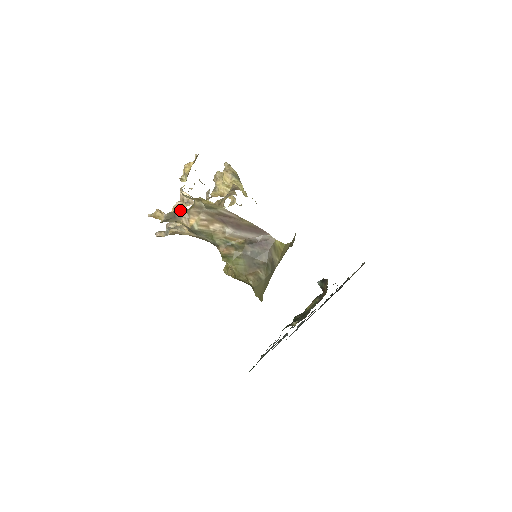
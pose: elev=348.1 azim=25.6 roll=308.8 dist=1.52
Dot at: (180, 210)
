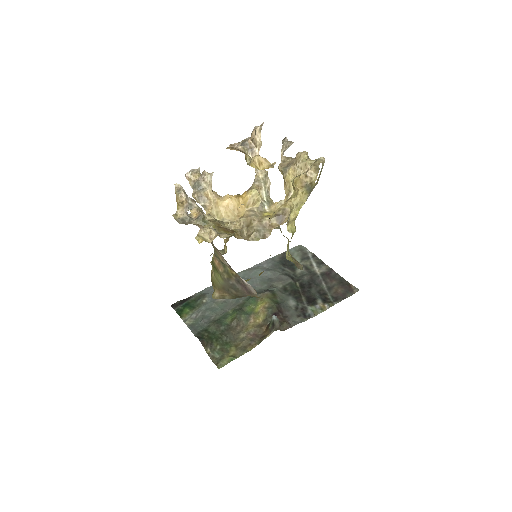
Dot at: (199, 219)
